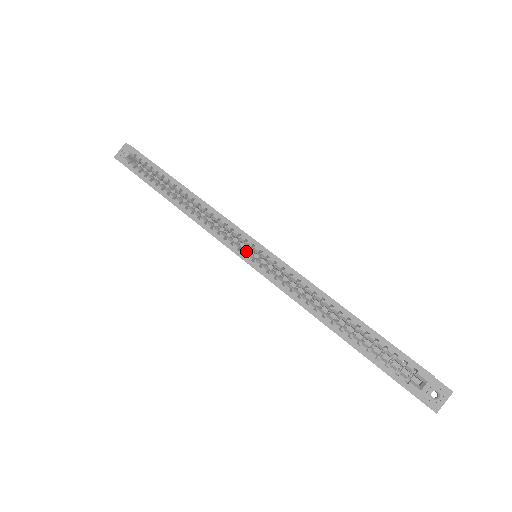
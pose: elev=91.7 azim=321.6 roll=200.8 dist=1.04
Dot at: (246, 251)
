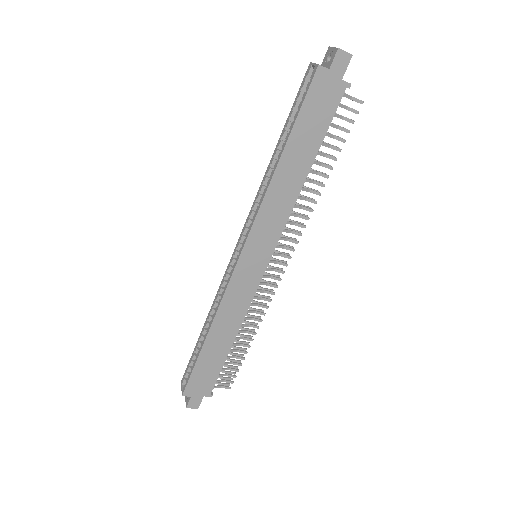
Dot at: (238, 256)
